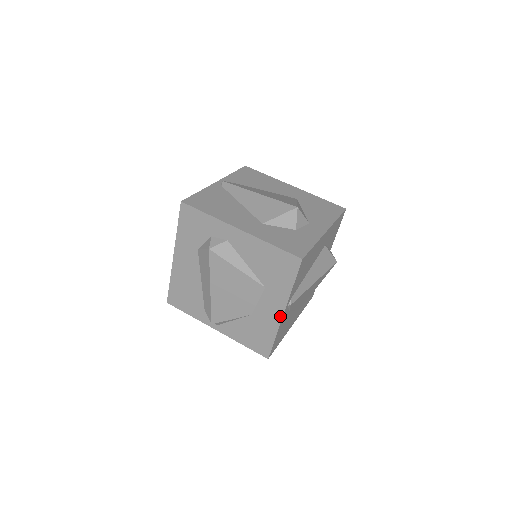
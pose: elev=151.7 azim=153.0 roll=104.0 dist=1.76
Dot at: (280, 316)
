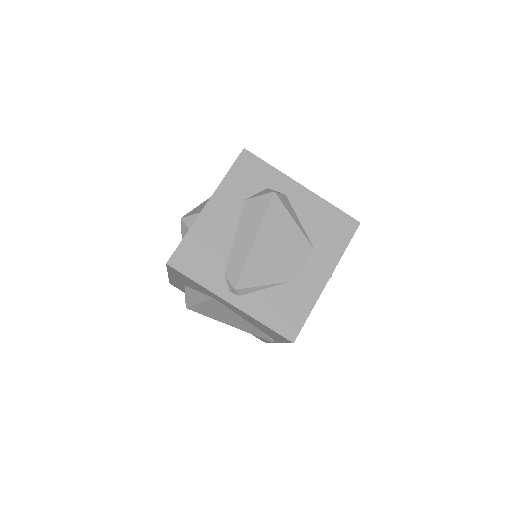
Dot at: (323, 284)
